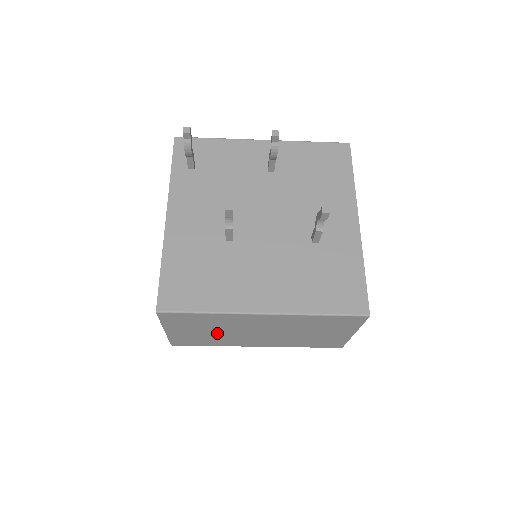
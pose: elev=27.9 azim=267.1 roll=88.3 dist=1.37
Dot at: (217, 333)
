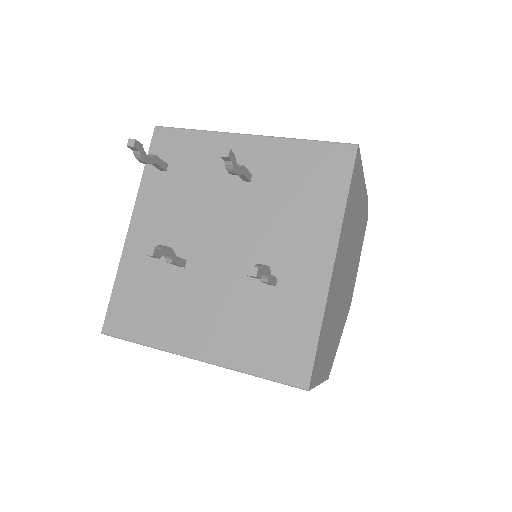
Dot at: occluded
